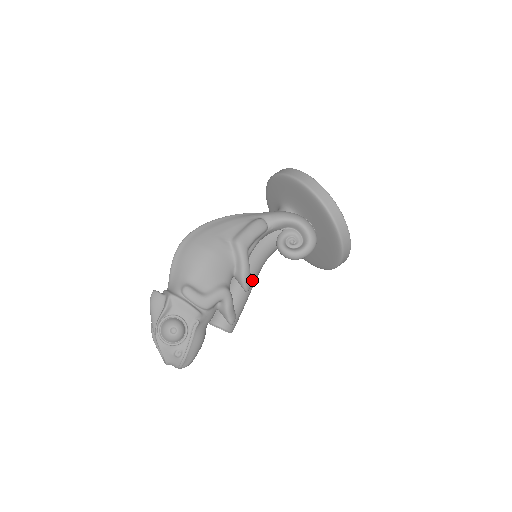
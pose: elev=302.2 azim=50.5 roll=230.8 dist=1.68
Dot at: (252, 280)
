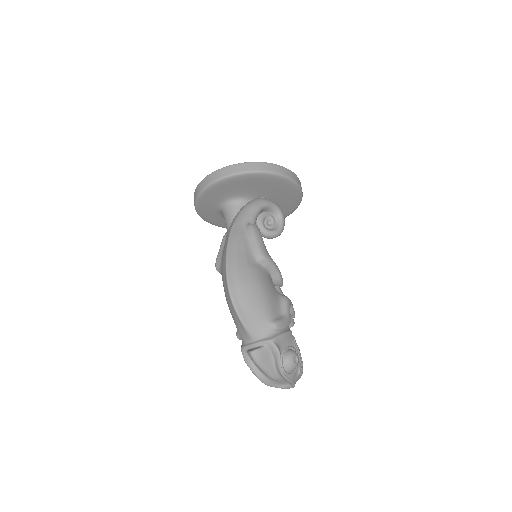
Dot at: occluded
